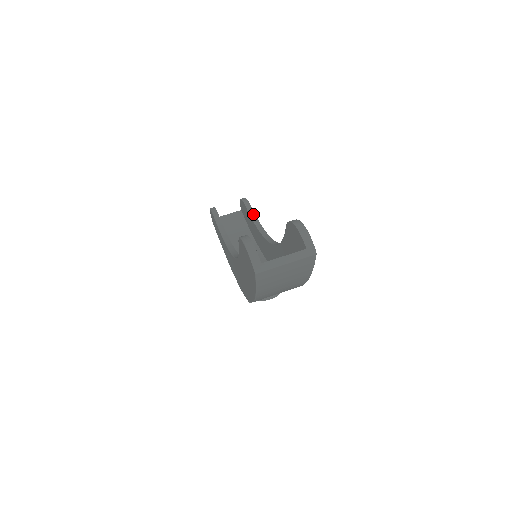
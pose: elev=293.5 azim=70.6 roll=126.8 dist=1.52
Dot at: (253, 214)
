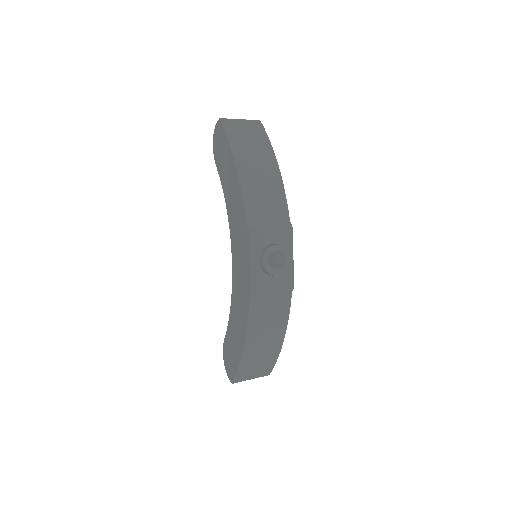
Dot at: occluded
